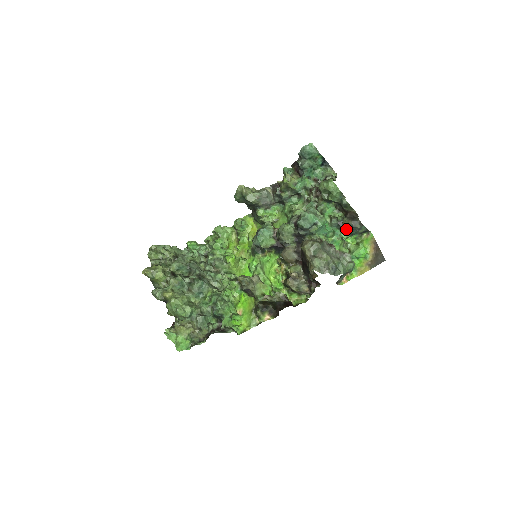
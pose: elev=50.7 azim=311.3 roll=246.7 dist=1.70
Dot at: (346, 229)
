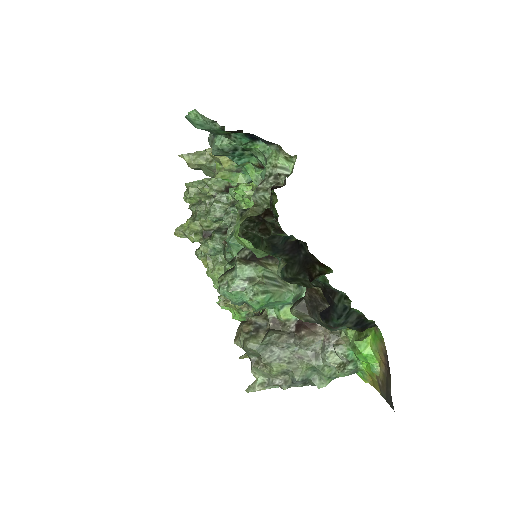
Dot at: (331, 298)
